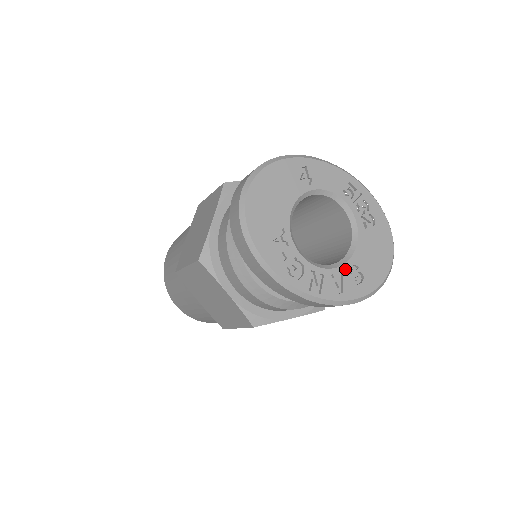
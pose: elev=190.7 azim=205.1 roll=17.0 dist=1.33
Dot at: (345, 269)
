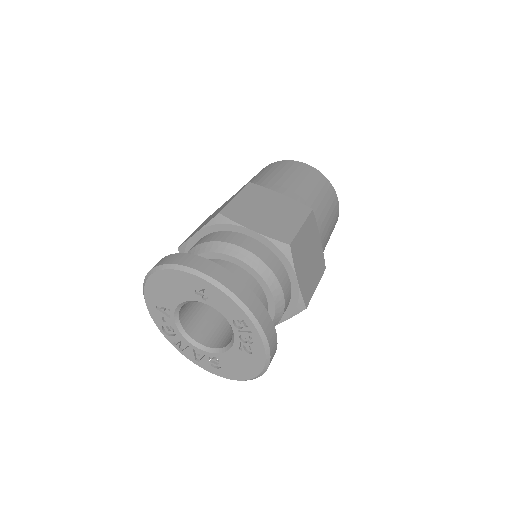
Dot at: (208, 355)
